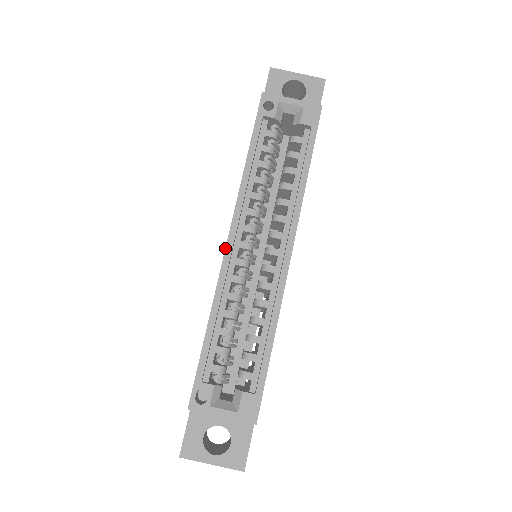
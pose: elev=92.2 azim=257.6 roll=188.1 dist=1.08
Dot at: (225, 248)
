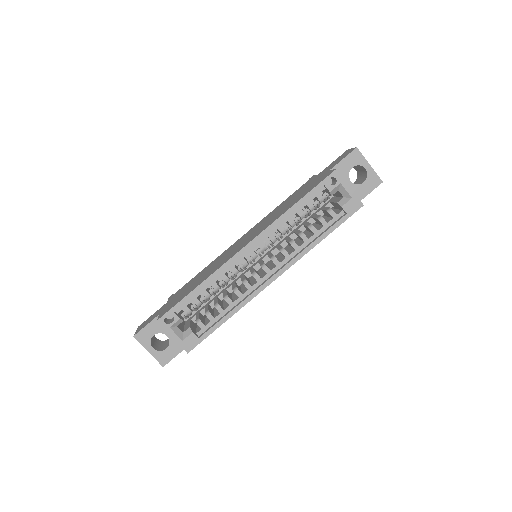
Dot at: (241, 249)
